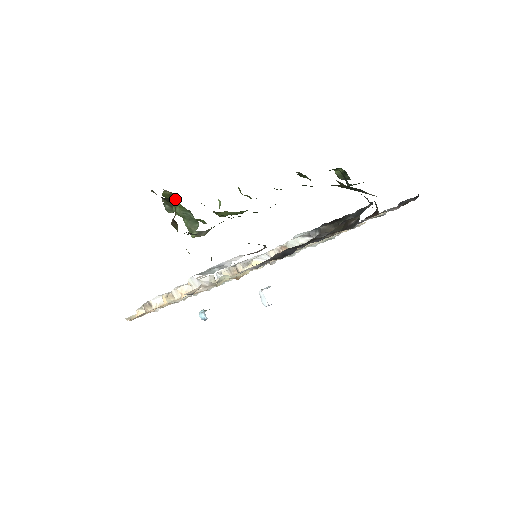
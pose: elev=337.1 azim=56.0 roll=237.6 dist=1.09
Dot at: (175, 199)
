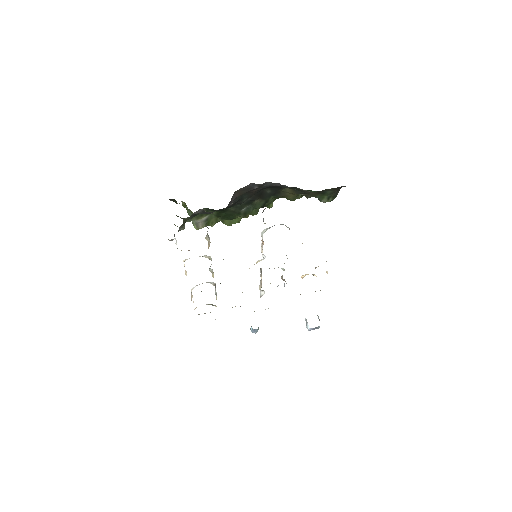
Dot at: (186, 206)
